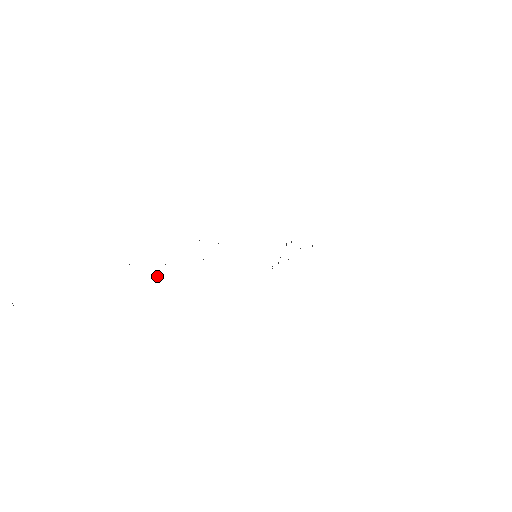
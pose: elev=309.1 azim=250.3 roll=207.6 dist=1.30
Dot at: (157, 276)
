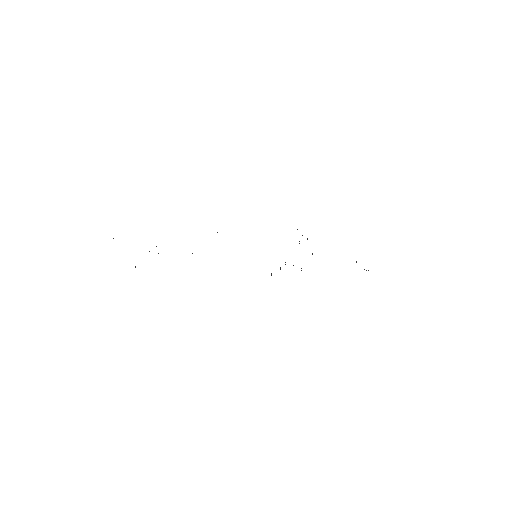
Dot at: occluded
